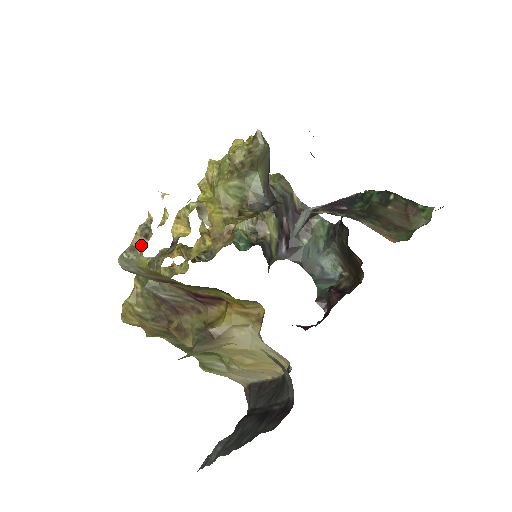
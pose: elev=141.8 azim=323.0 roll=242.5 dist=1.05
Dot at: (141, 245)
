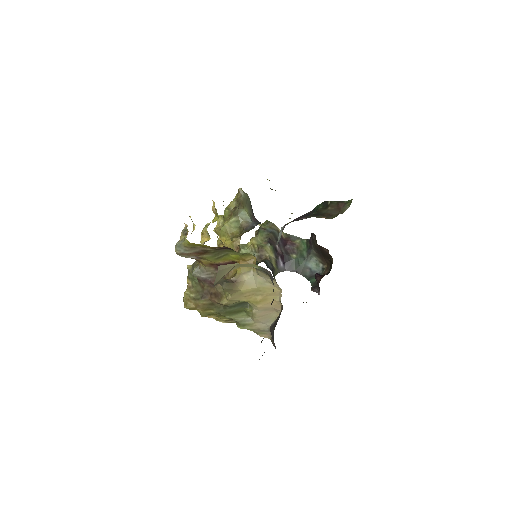
Dot at: occluded
